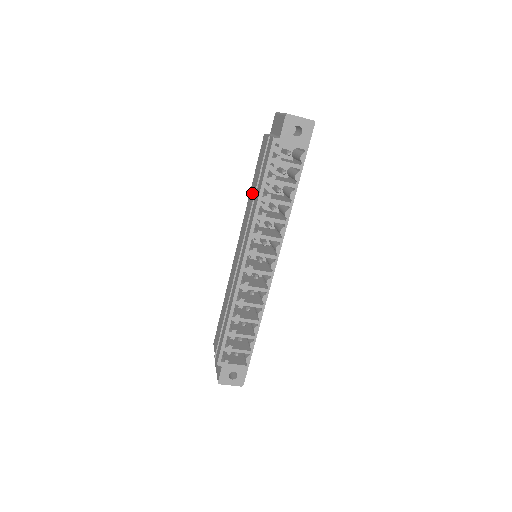
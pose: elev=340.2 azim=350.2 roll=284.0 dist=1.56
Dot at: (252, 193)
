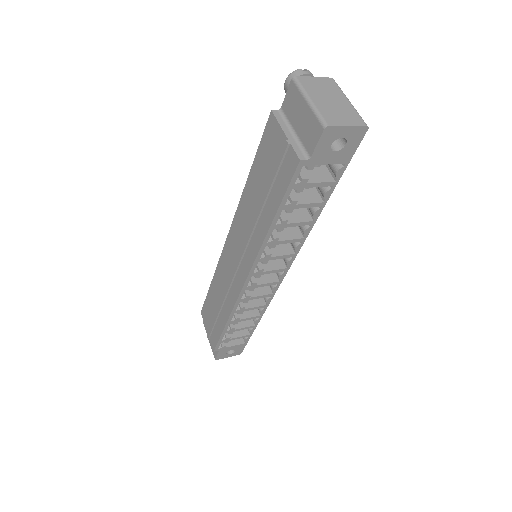
Dot at: (252, 195)
